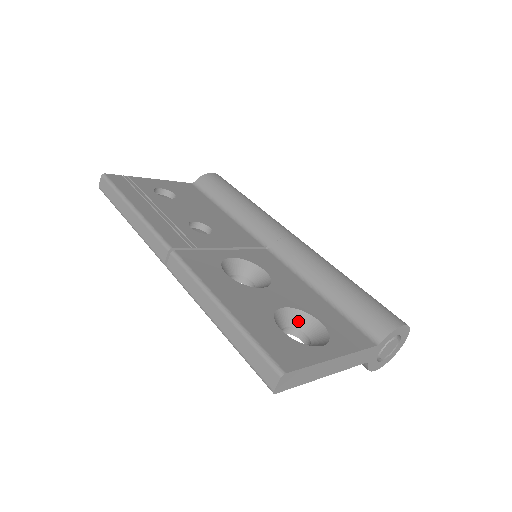
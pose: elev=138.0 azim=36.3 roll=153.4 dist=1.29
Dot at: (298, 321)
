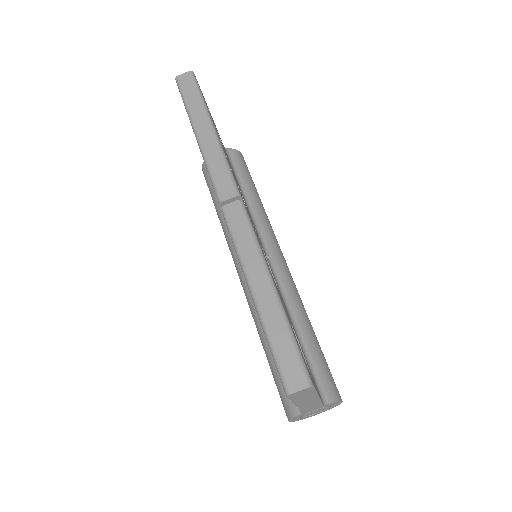
Dot at: occluded
